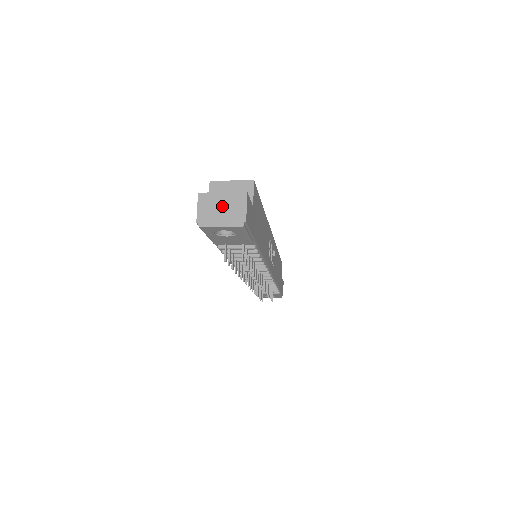
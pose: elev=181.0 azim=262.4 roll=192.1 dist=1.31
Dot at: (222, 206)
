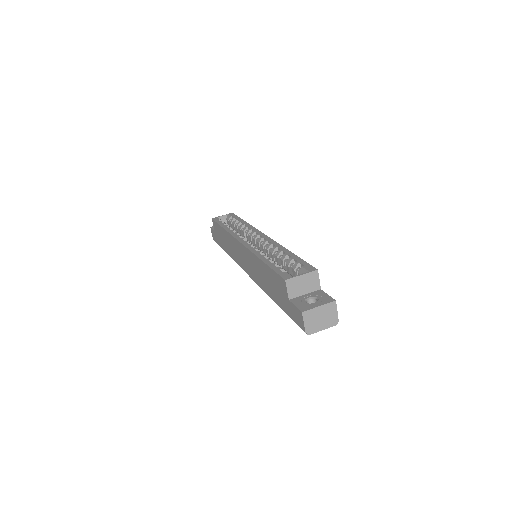
Dot at: (321, 316)
